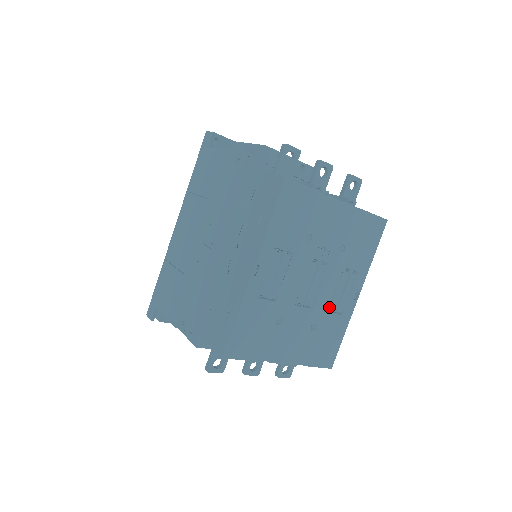
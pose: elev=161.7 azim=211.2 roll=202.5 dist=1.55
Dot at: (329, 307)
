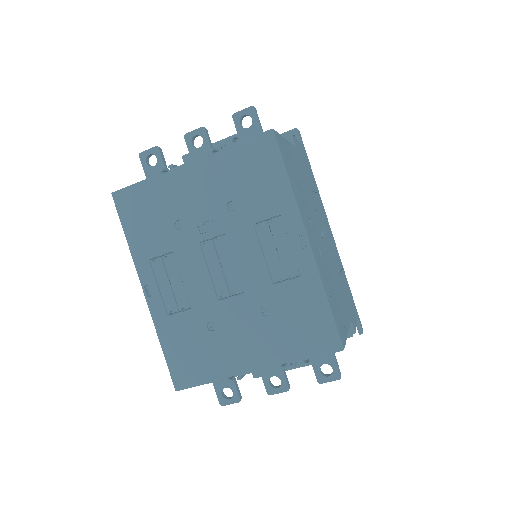
Dot at: (274, 278)
